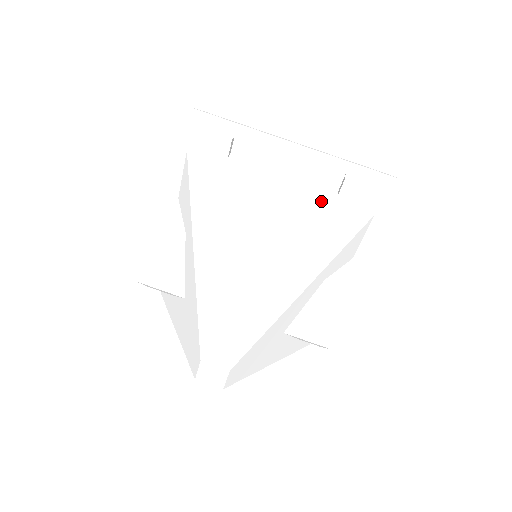
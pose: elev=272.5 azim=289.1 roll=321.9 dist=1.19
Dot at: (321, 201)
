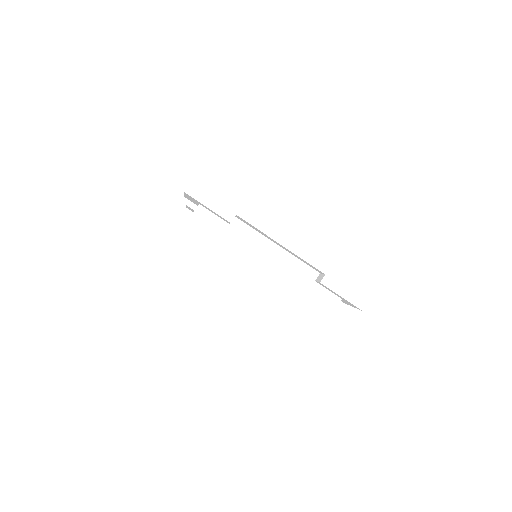
Dot at: (295, 287)
